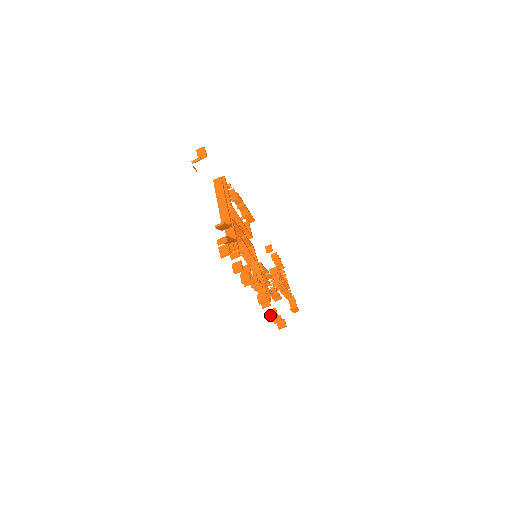
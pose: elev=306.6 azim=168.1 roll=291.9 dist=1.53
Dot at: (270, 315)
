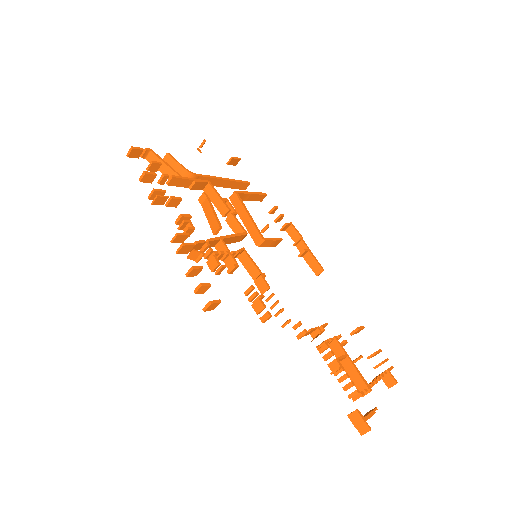
Dot at: (189, 272)
